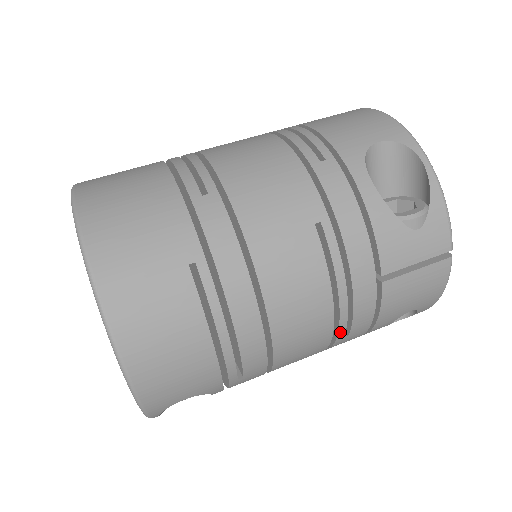
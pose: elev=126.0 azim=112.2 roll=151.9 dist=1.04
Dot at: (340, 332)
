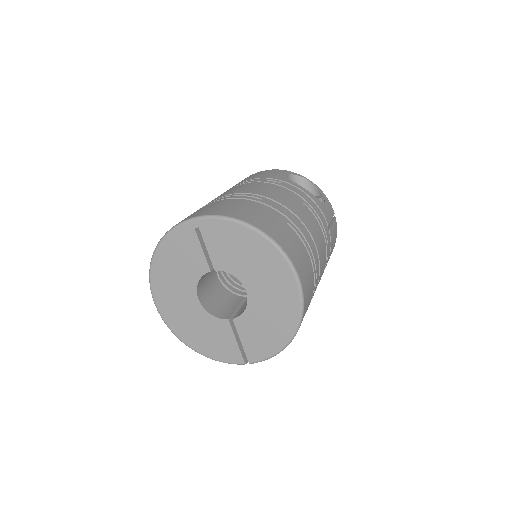
Dot at: (326, 262)
